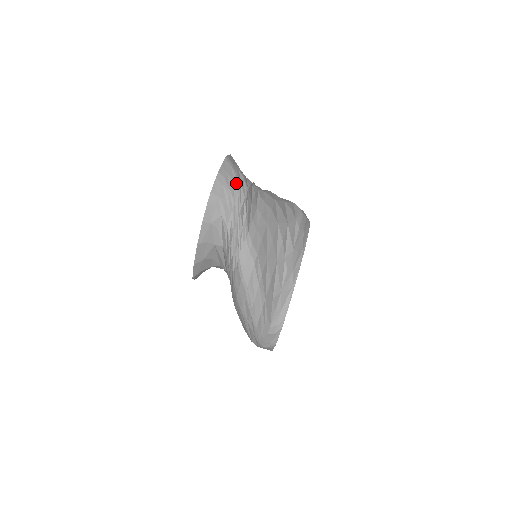
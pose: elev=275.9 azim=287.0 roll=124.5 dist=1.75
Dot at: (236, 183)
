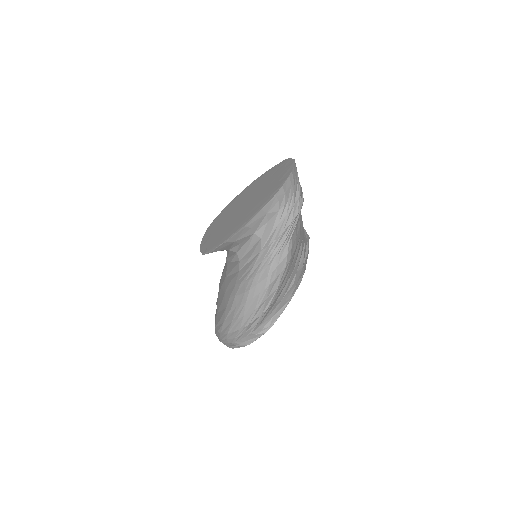
Dot at: (299, 189)
